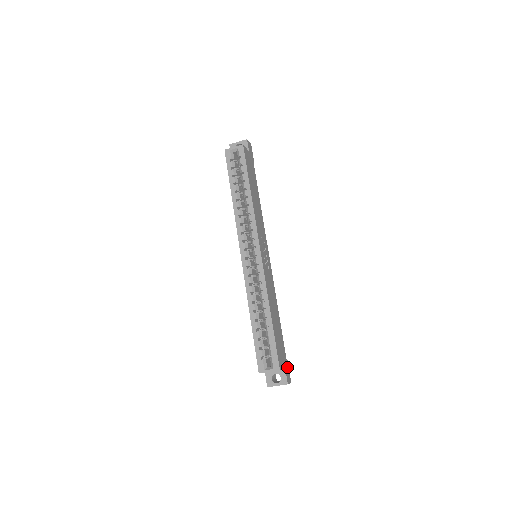
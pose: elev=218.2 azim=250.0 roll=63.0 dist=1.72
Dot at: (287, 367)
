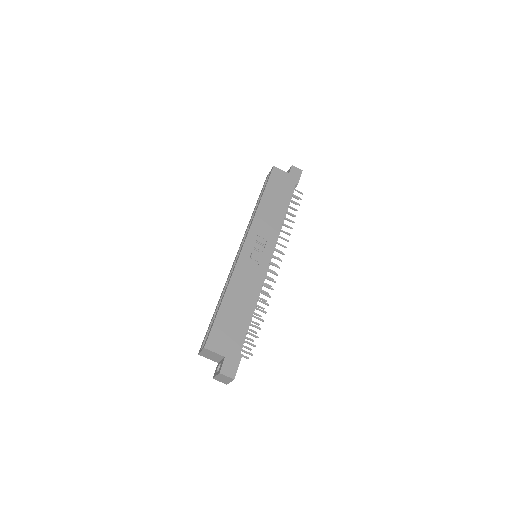
Dot at: (235, 360)
